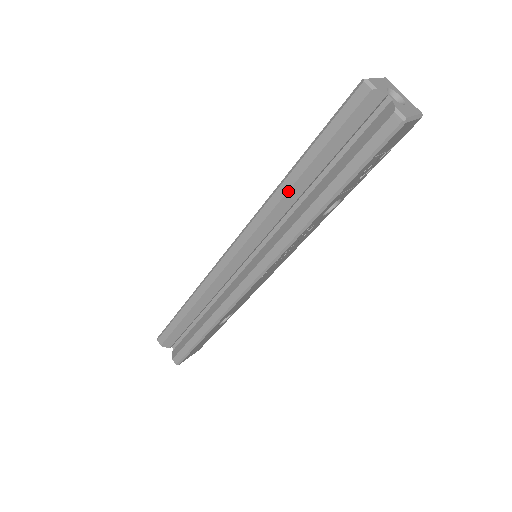
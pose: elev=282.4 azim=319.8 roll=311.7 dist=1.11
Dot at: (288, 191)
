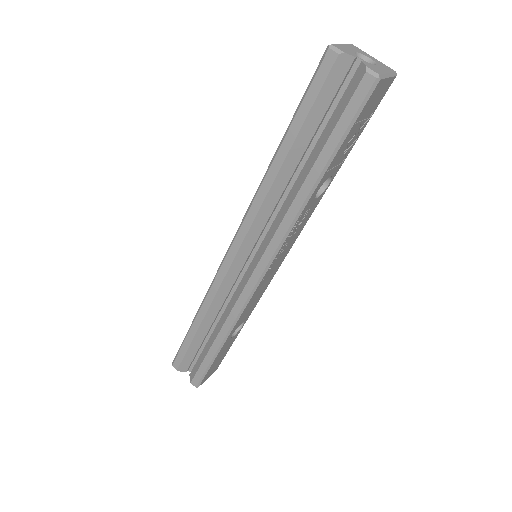
Dot at: (275, 179)
